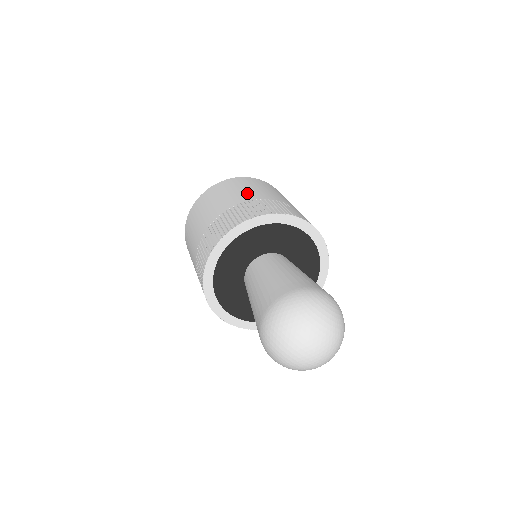
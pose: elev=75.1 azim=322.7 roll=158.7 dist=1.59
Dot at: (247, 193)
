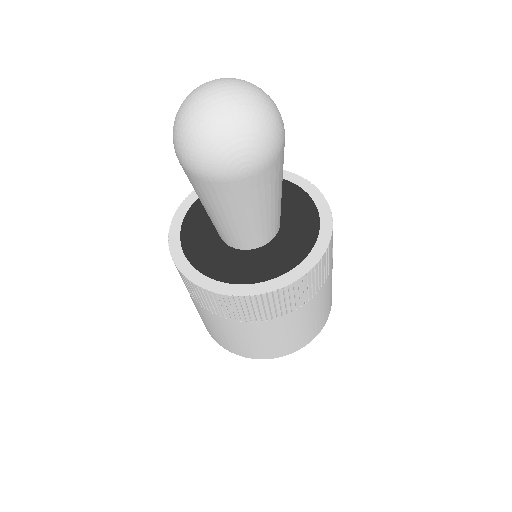
Dot at: occluded
